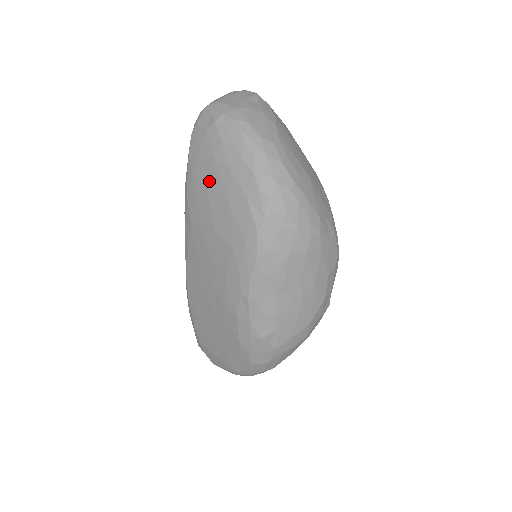
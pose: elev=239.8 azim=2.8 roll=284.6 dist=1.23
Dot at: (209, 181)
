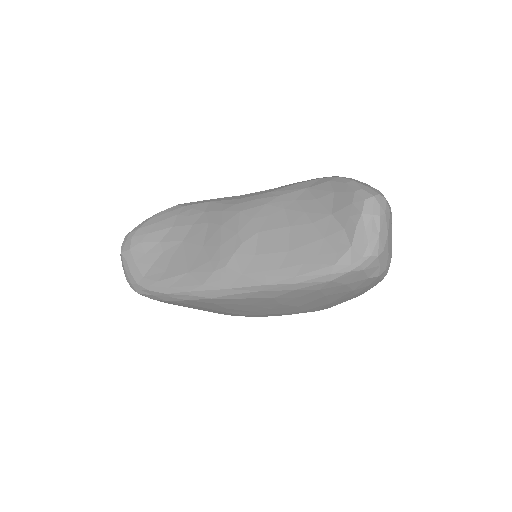
Dot at: (331, 296)
